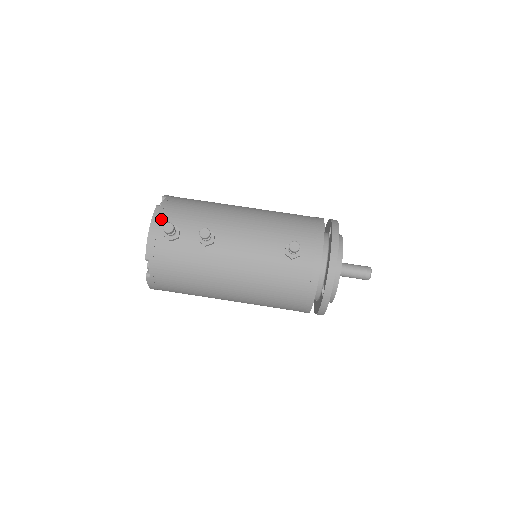
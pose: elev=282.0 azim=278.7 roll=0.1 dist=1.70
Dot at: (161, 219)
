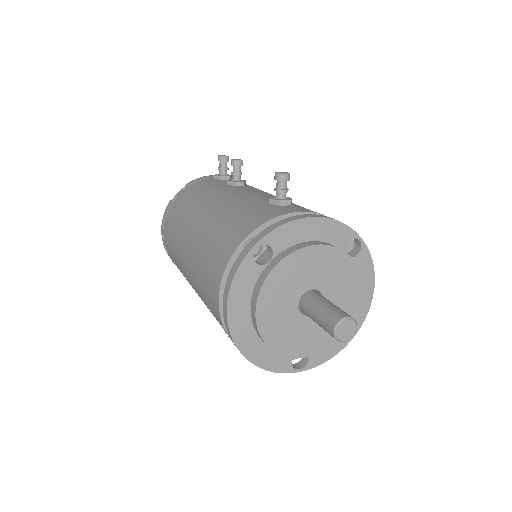
Dot at: occluded
